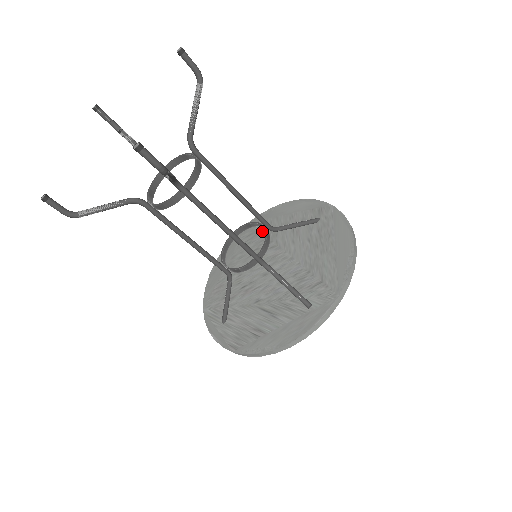
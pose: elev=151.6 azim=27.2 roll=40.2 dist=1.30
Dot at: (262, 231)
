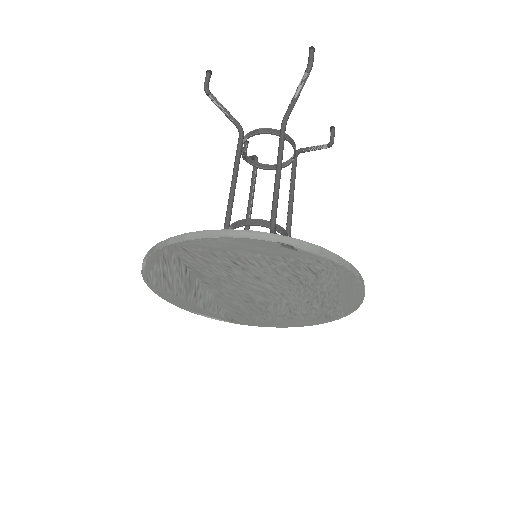
Dot at: occluded
